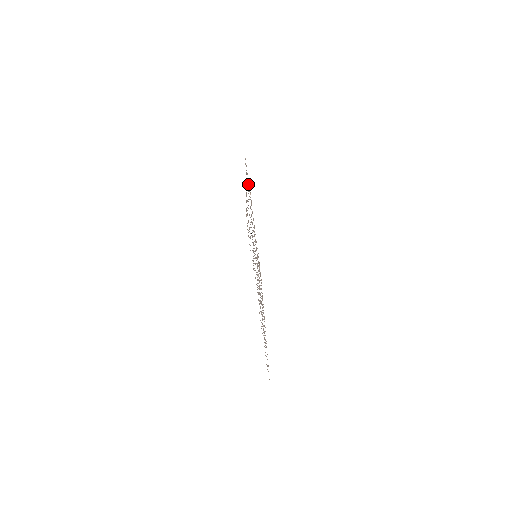
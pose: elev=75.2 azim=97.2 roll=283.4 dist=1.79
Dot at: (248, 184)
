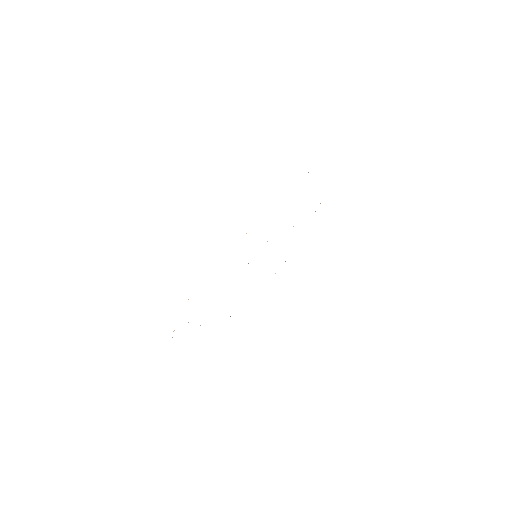
Dot at: occluded
